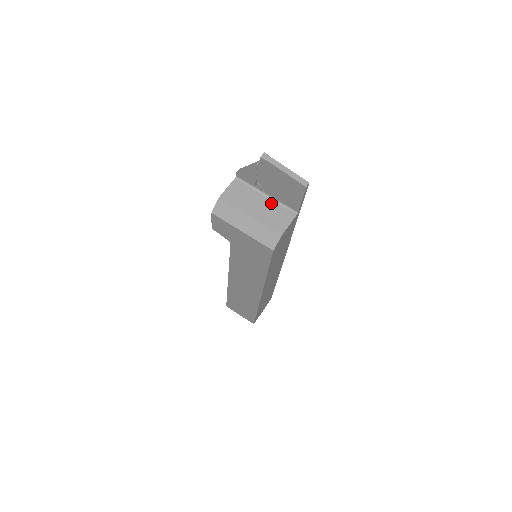
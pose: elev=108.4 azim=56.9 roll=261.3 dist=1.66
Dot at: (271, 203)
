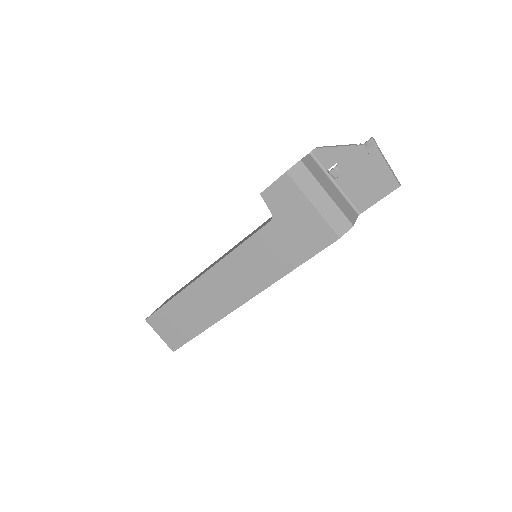
Dot at: (339, 193)
